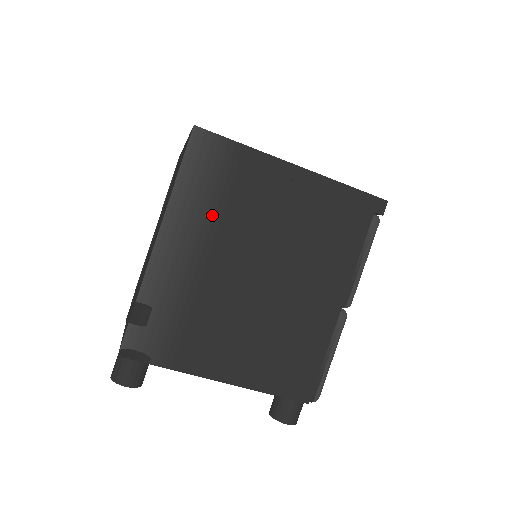
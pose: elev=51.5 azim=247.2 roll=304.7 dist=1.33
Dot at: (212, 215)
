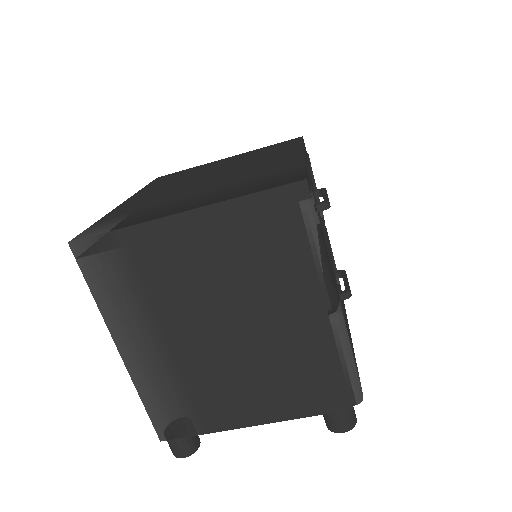
Dot at: (143, 305)
